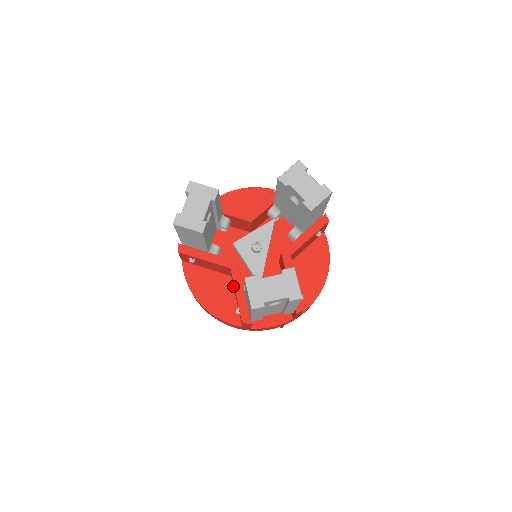
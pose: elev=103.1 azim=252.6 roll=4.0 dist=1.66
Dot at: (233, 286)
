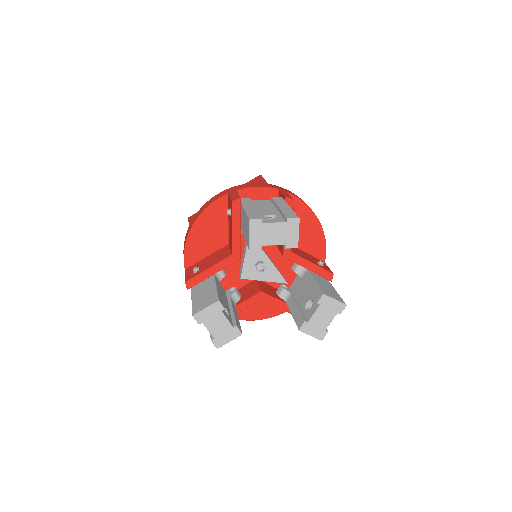
Dot at: occluded
